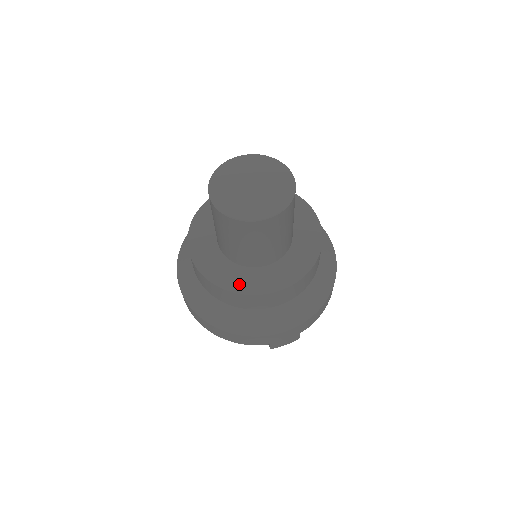
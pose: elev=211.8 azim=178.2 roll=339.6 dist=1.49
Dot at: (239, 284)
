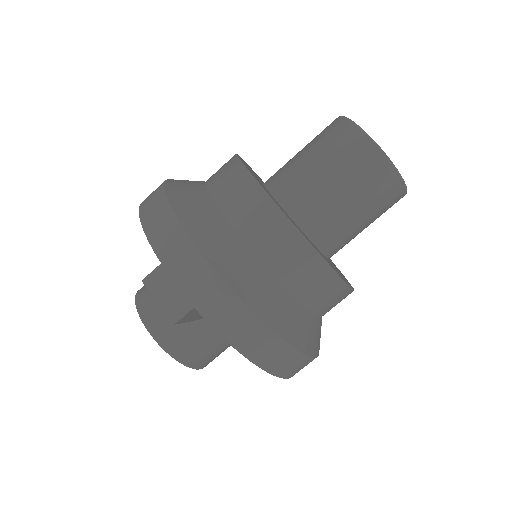
Dot at: occluded
